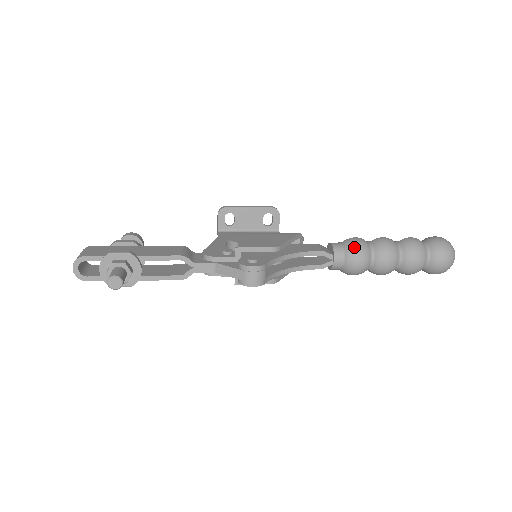
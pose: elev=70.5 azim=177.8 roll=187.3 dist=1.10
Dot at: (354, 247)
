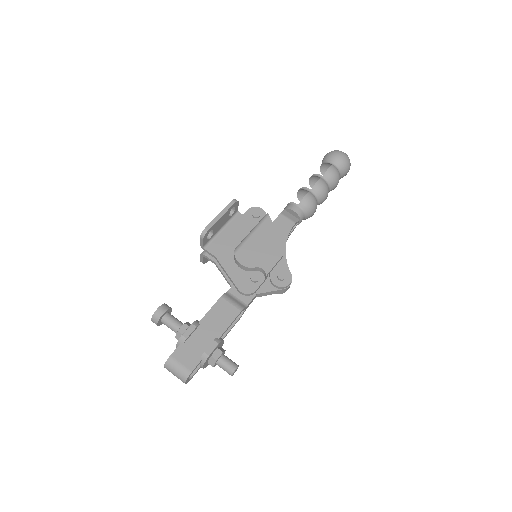
Dot at: (310, 206)
